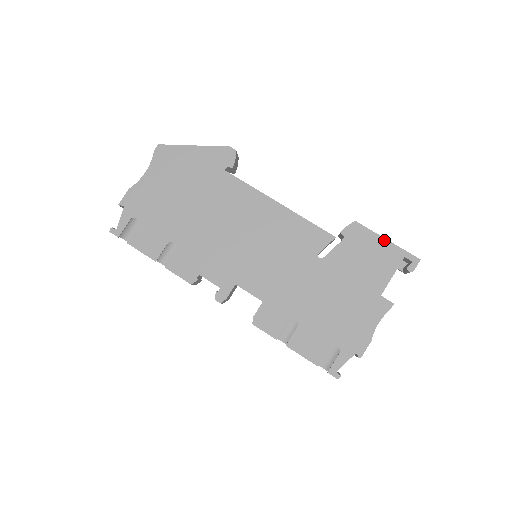
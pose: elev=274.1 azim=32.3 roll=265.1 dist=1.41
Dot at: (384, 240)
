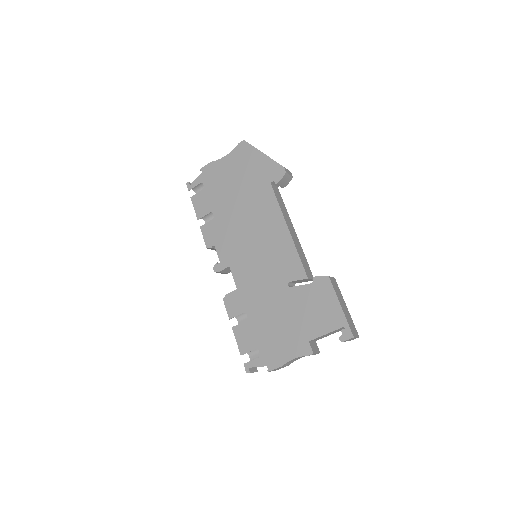
Dot at: (338, 304)
